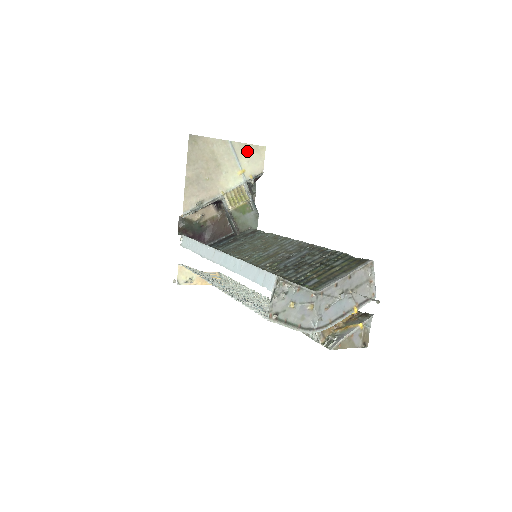
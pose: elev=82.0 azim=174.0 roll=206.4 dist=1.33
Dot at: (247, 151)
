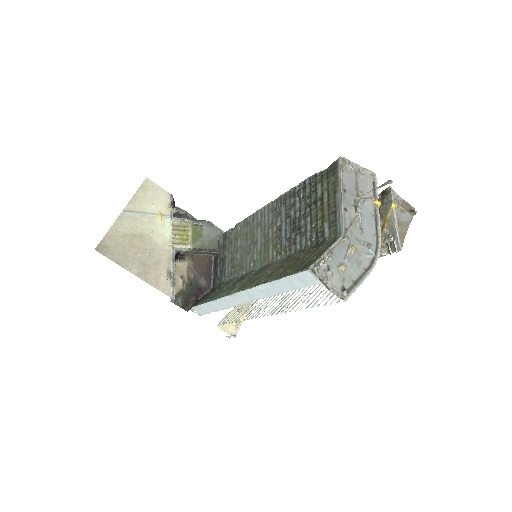
Dot at: (141, 199)
